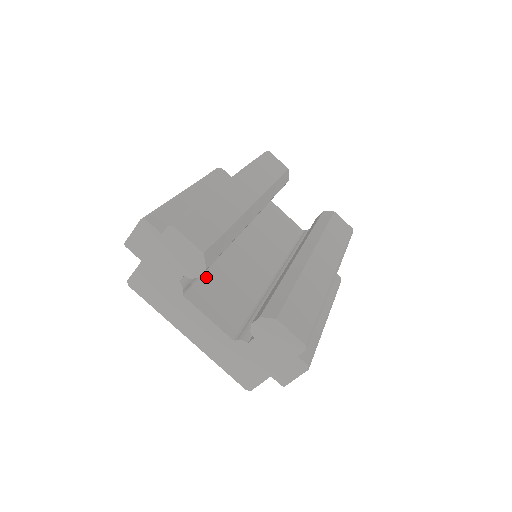
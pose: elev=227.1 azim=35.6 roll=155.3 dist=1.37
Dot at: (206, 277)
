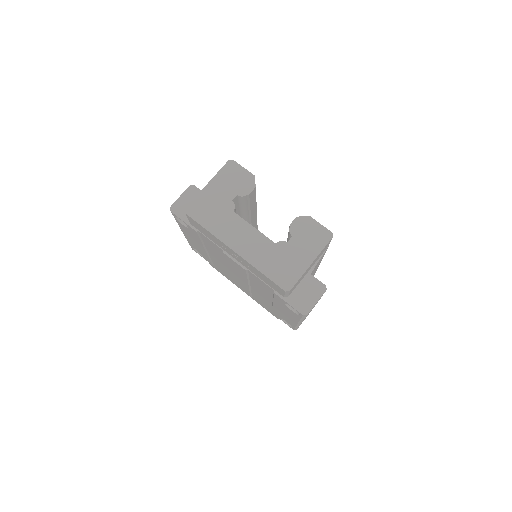
Dot at: occluded
